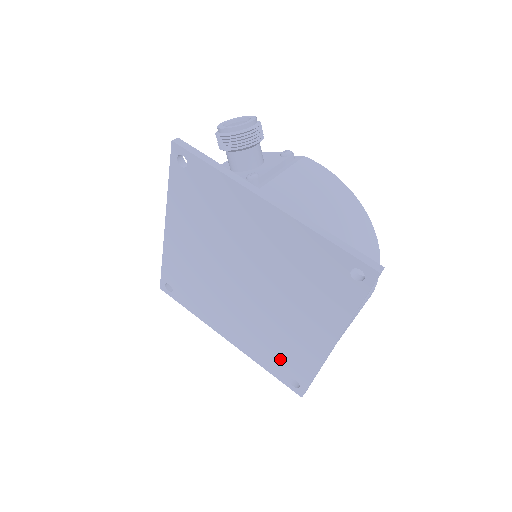
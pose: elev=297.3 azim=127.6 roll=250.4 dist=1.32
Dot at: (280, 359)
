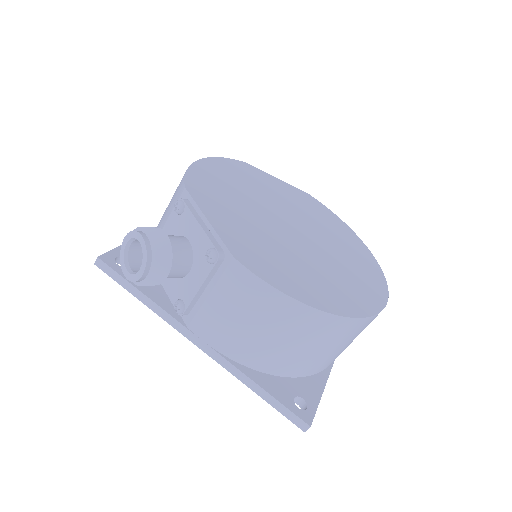
Dot at: occluded
